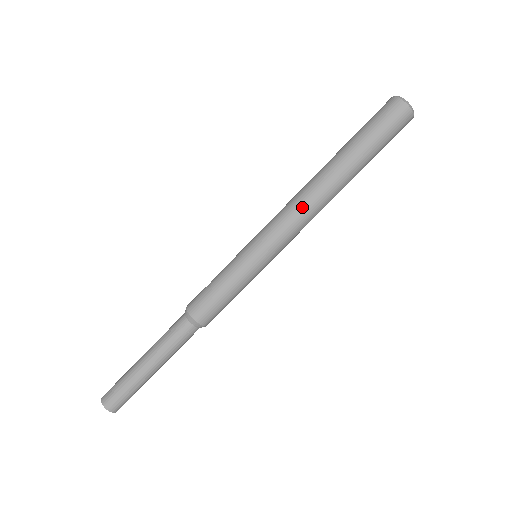
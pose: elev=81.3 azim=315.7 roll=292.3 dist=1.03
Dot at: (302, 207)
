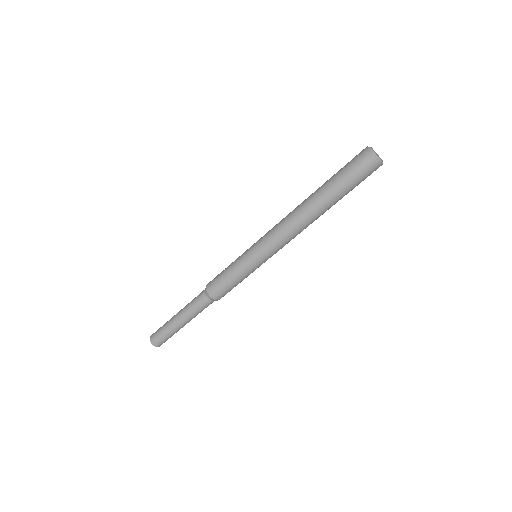
Dot at: (289, 228)
